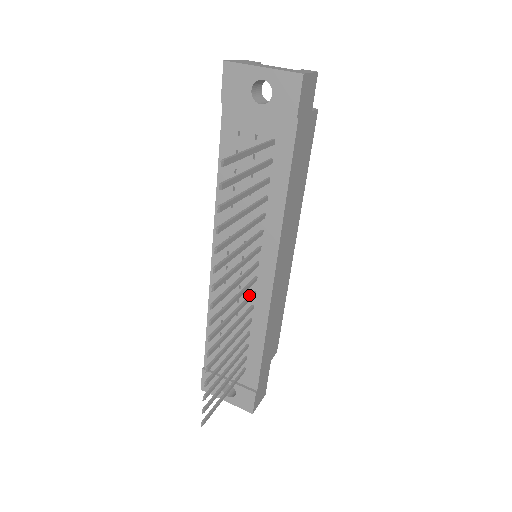
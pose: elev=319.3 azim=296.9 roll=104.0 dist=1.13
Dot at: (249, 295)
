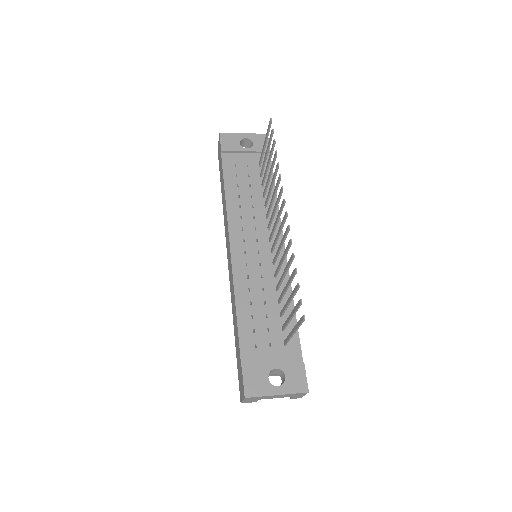
Dot at: (274, 258)
